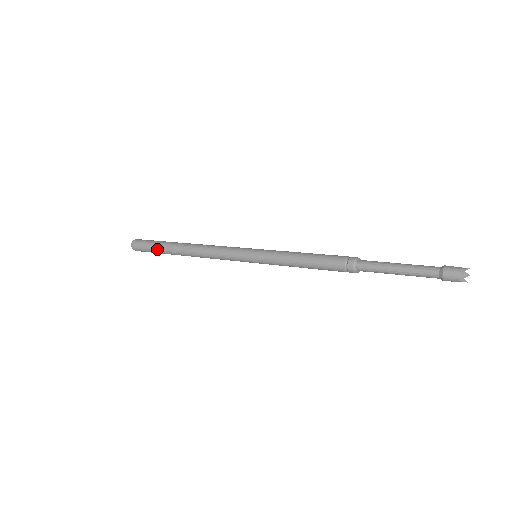
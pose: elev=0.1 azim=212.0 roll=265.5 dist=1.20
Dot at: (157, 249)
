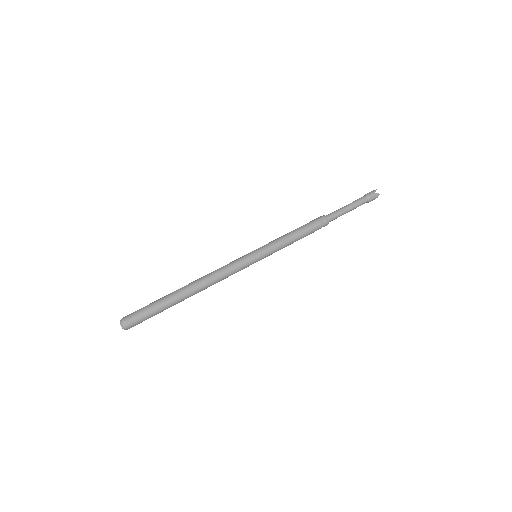
Dot at: (162, 310)
